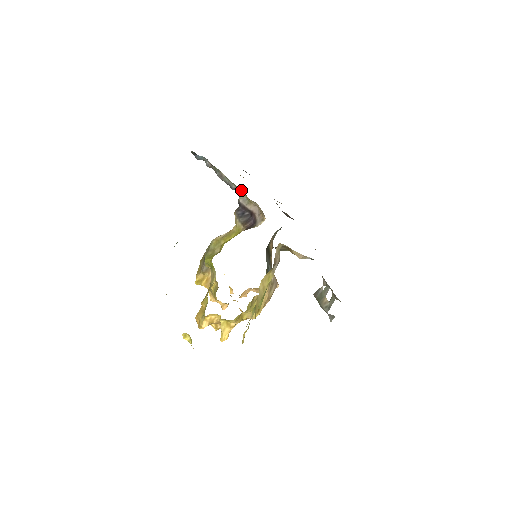
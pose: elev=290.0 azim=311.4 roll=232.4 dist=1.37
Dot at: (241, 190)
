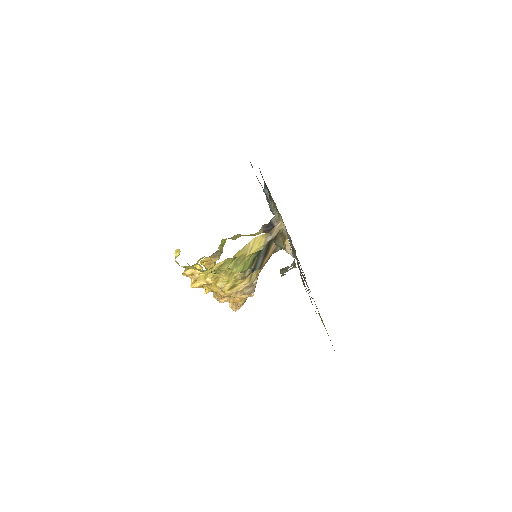
Dot at: (277, 214)
